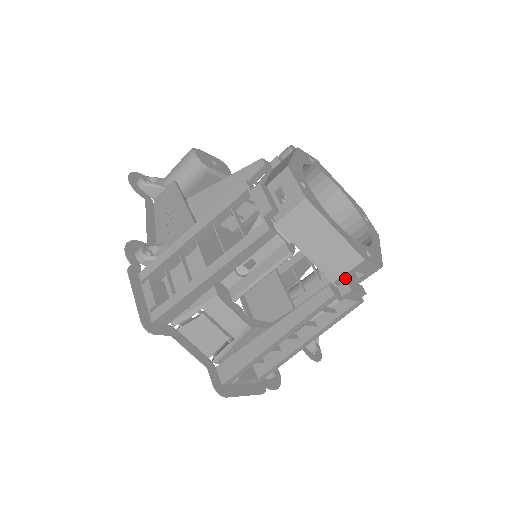
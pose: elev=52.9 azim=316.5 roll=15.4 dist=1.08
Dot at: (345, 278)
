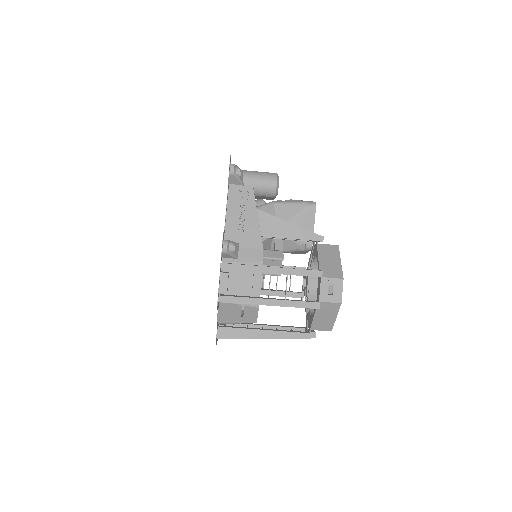
Dot at: (315, 329)
